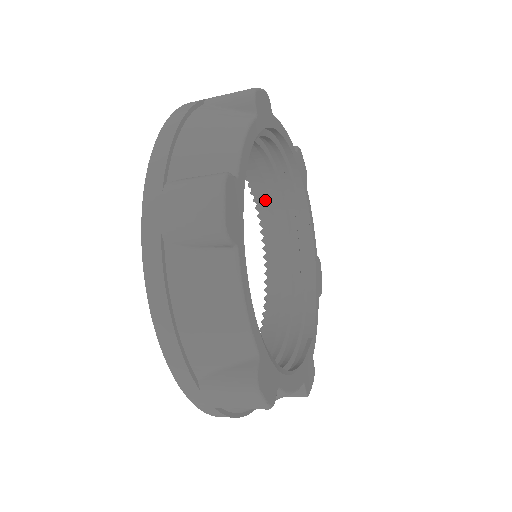
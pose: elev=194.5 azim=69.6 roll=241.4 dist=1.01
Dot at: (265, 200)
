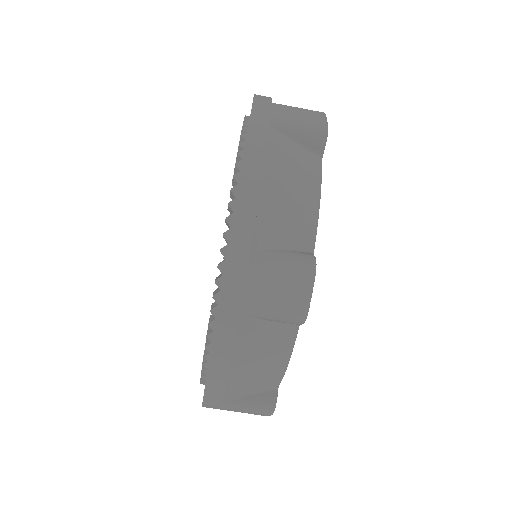
Dot at: occluded
